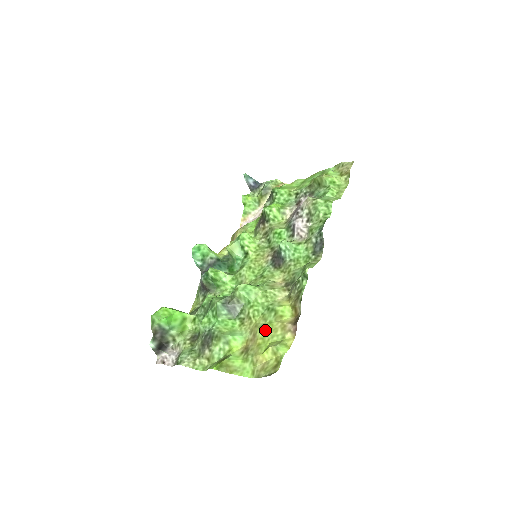
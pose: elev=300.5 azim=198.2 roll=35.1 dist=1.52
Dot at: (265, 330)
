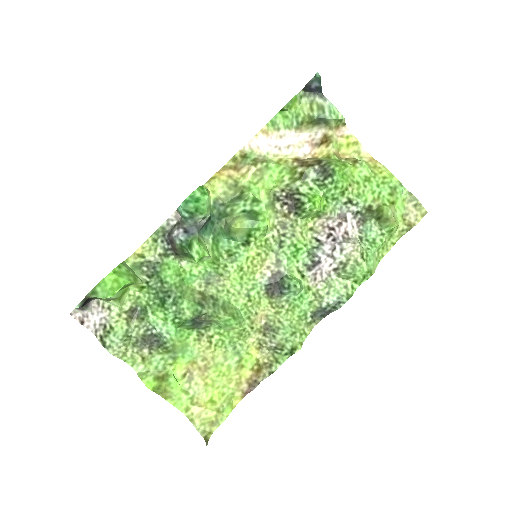
Dot at: (220, 374)
